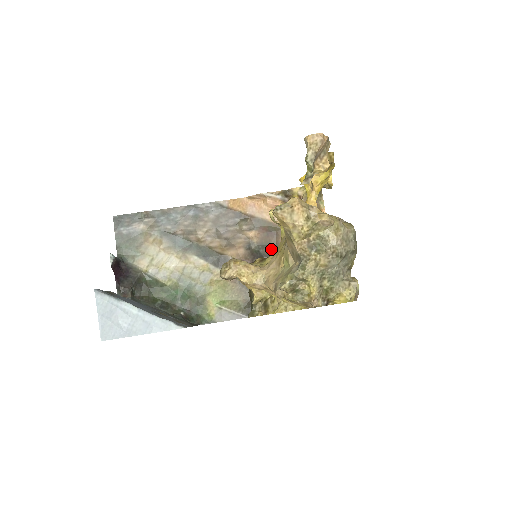
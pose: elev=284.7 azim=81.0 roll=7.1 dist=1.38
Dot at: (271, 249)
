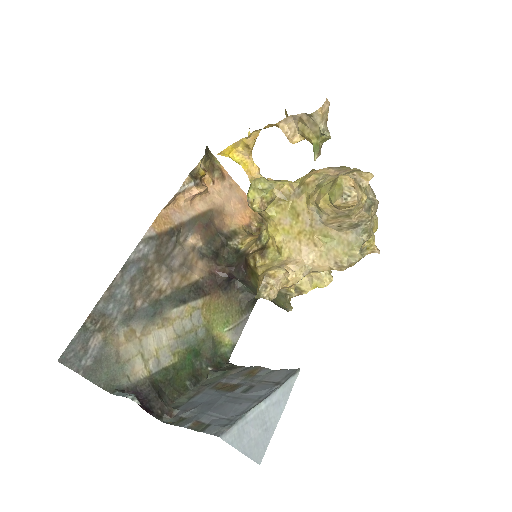
Dot at: (218, 240)
